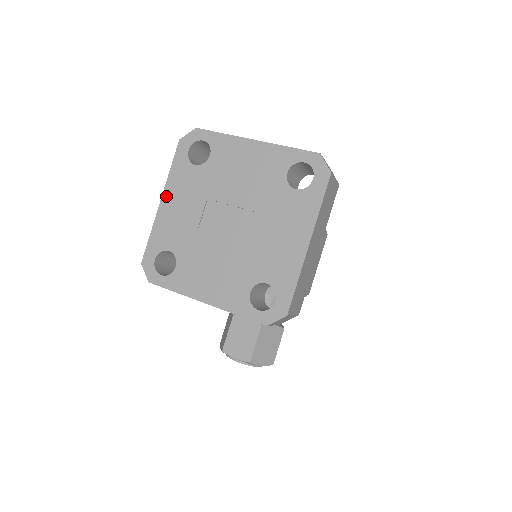
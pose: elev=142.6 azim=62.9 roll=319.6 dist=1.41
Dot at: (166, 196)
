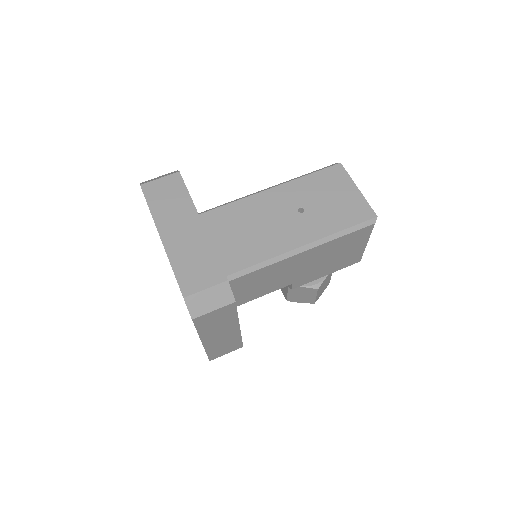
Dot at: occluded
